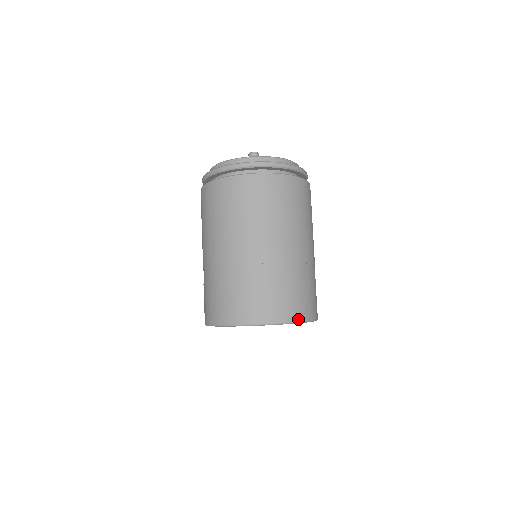
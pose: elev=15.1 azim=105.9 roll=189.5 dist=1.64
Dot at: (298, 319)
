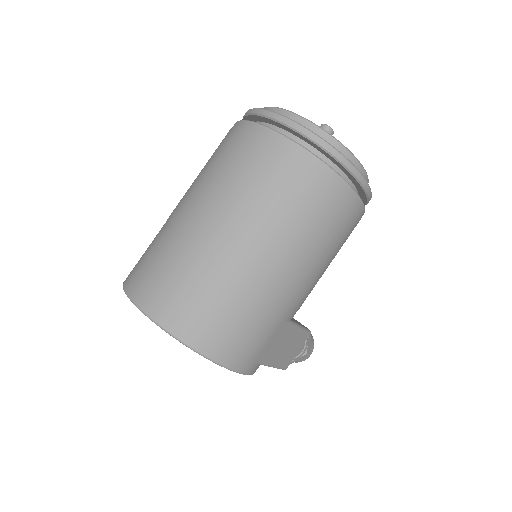
Dot at: (180, 335)
